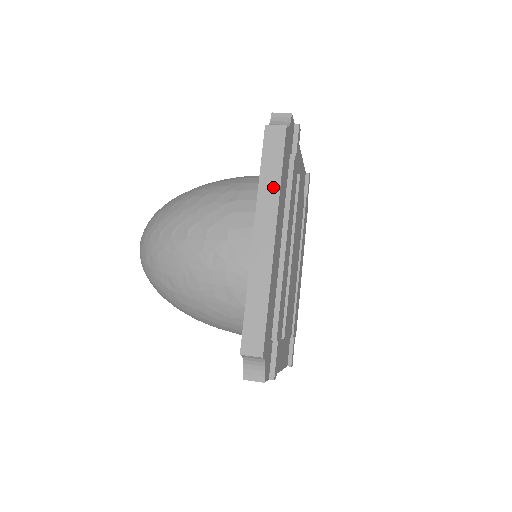
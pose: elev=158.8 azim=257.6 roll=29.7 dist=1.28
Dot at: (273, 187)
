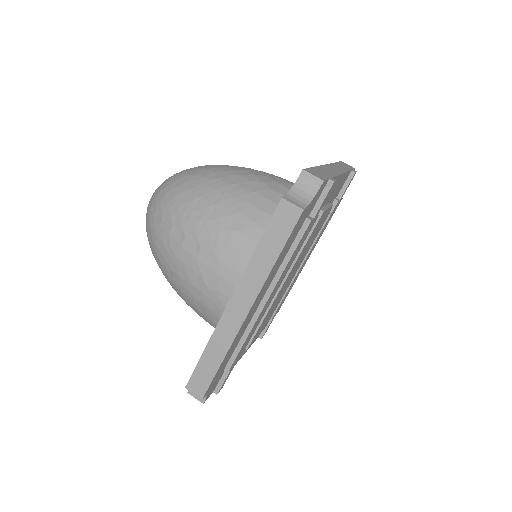
Dot at: (264, 267)
